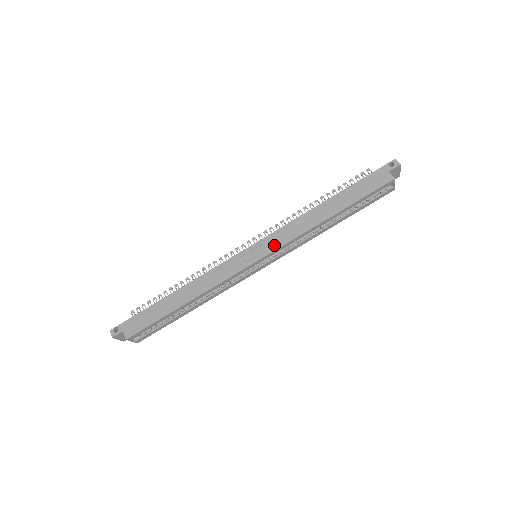
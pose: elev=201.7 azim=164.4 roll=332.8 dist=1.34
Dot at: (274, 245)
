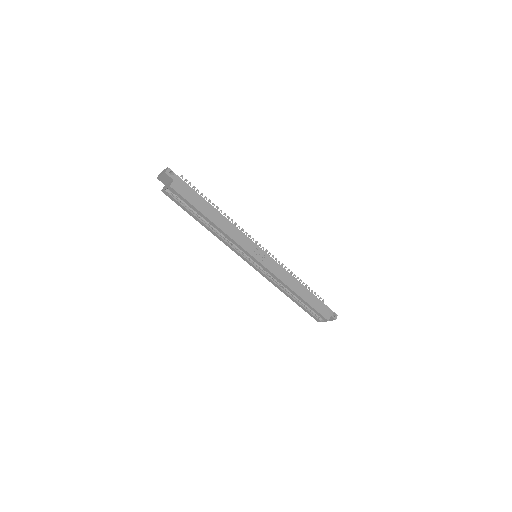
Dot at: (271, 267)
